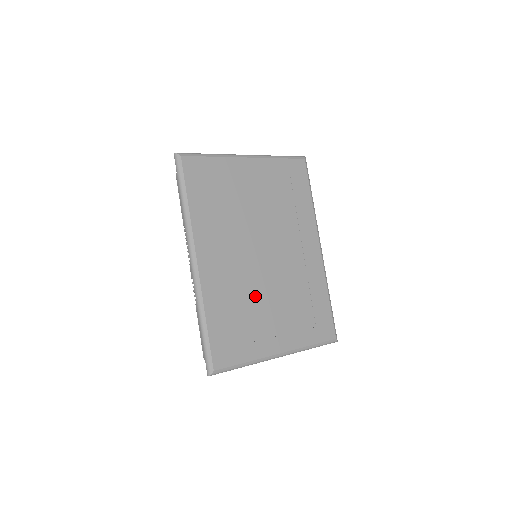
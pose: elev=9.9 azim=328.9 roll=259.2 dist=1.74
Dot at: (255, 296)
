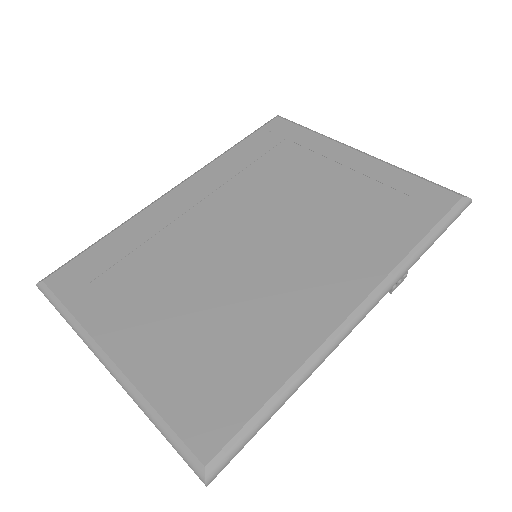
Dot at: (180, 266)
